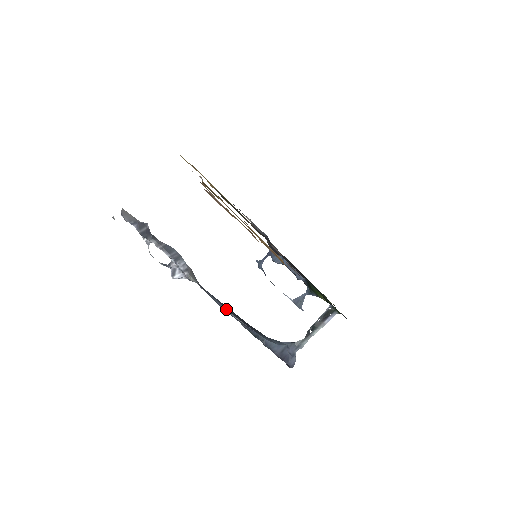
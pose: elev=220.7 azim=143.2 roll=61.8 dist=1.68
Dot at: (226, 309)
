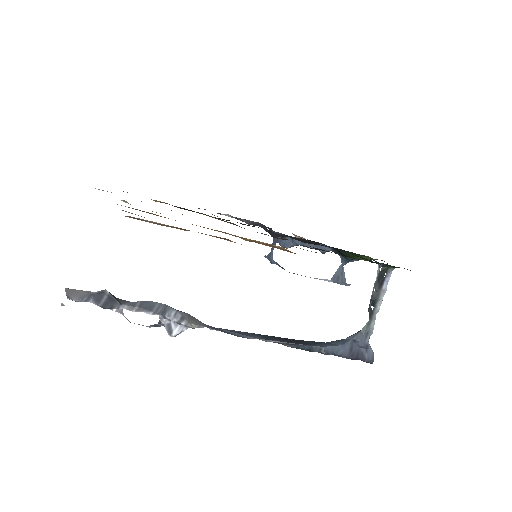
Dot at: (256, 338)
